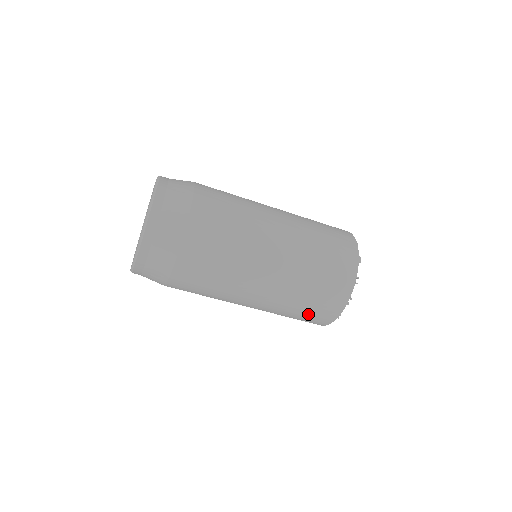
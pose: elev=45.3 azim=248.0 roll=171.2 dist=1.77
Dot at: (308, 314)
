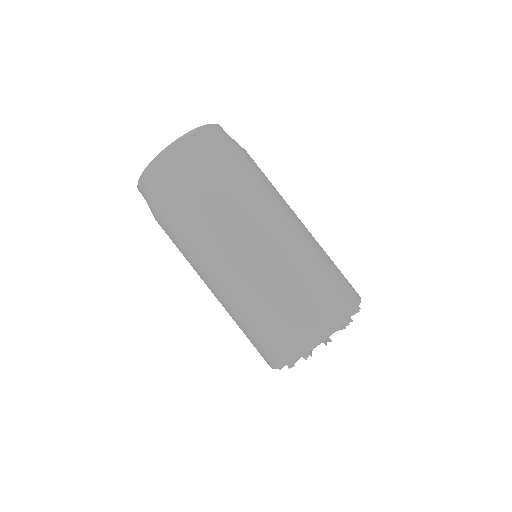
Dot at: (327, 290)
